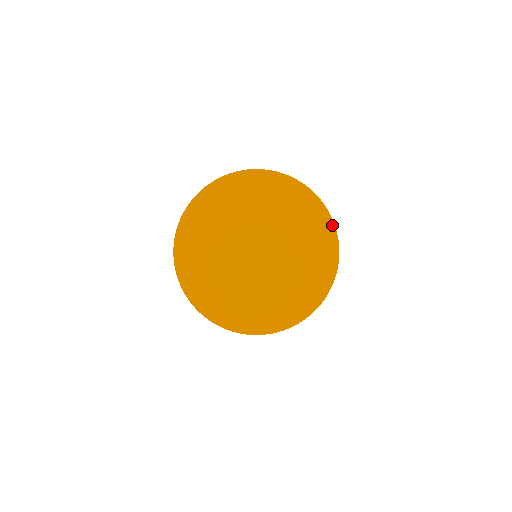
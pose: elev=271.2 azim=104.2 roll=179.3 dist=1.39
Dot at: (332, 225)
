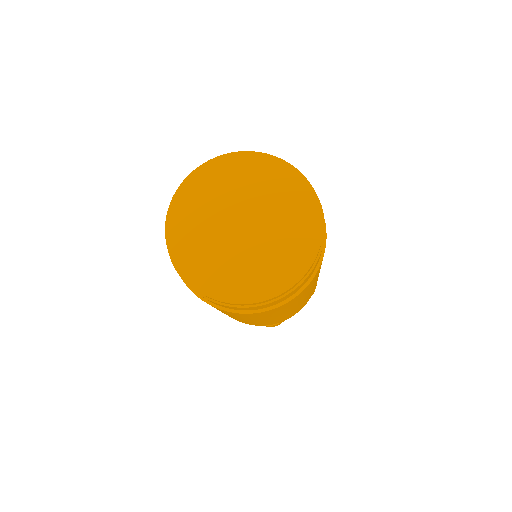
Dot at: (318, 204)
